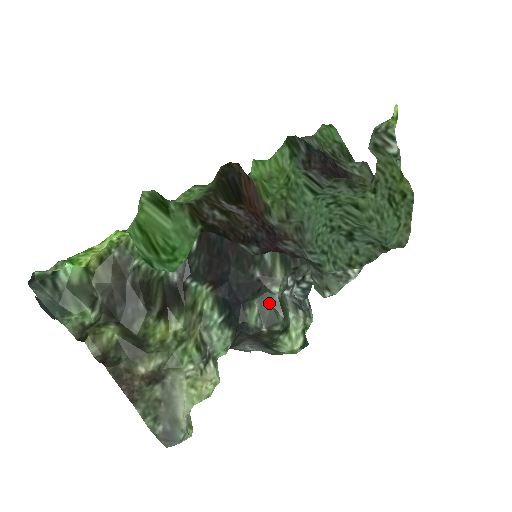
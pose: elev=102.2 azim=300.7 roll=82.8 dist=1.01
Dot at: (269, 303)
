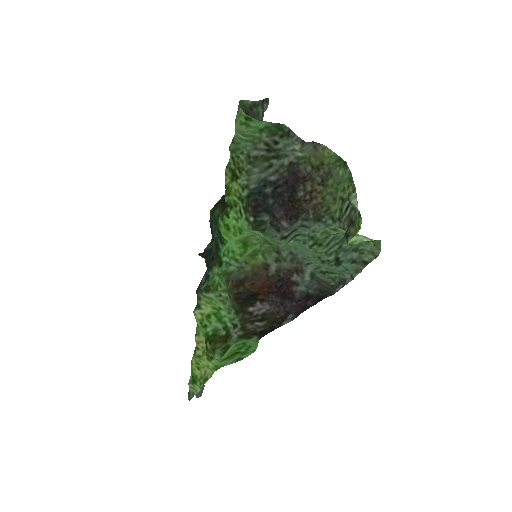
Dot at: occluded
